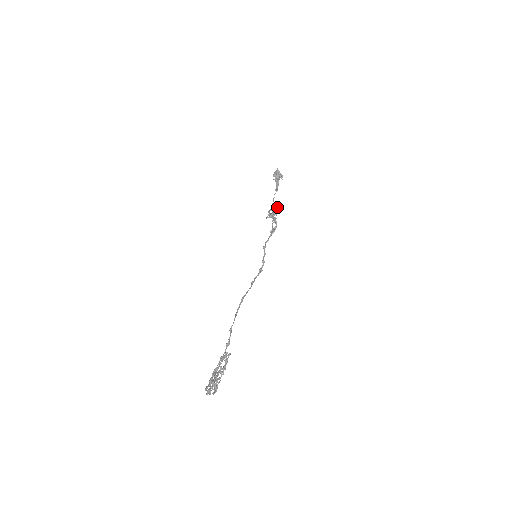
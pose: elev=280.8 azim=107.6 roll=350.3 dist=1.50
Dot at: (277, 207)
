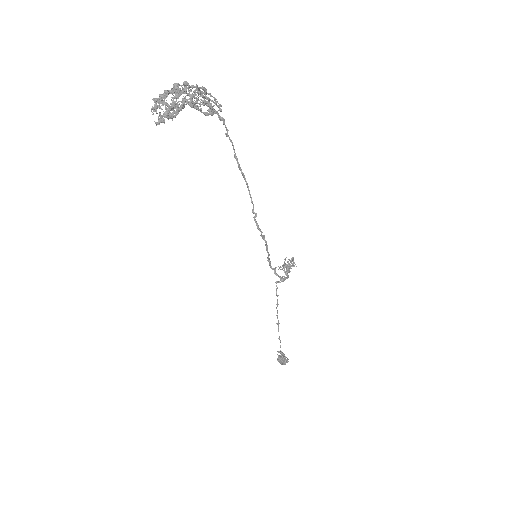
Dot at: occluded
